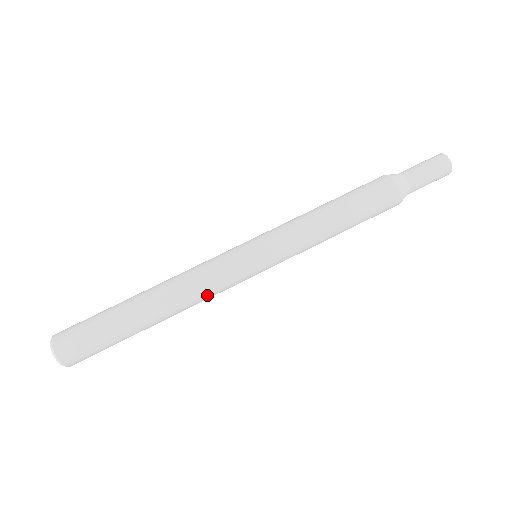
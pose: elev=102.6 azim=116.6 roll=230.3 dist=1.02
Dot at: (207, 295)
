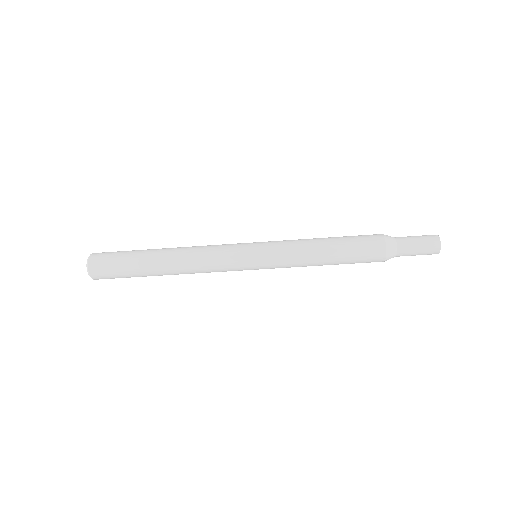
Dot at: occluded
